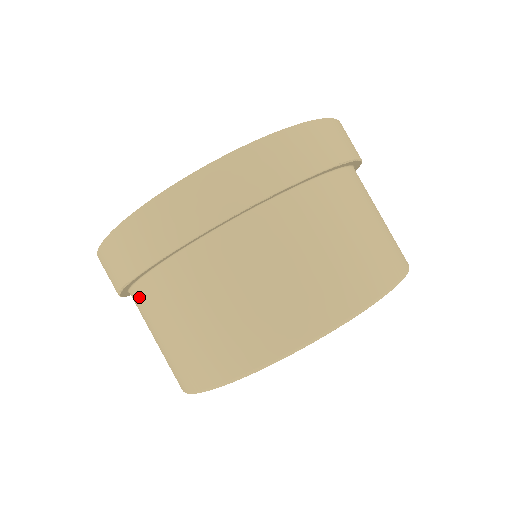
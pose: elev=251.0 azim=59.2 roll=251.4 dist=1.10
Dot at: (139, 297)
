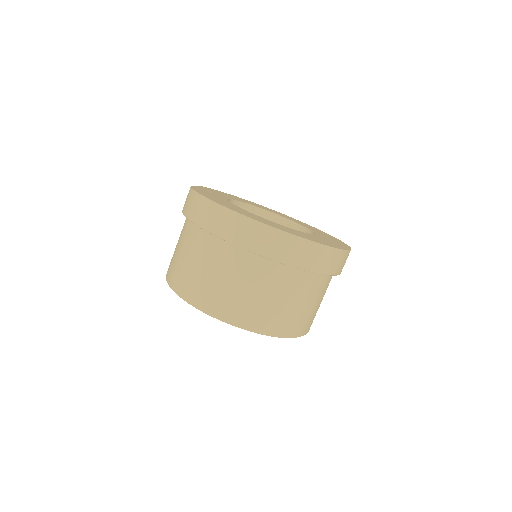
Dot at: (193, 230)
